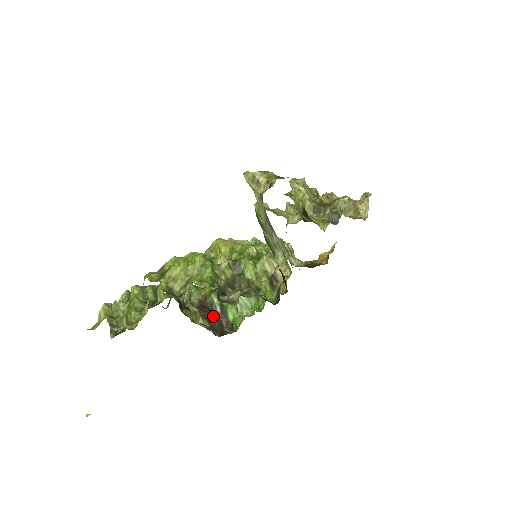
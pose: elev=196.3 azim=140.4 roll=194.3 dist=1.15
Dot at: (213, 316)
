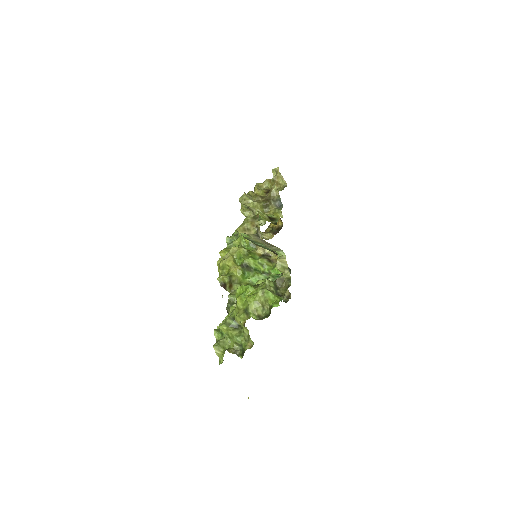
Dot at: occluded
